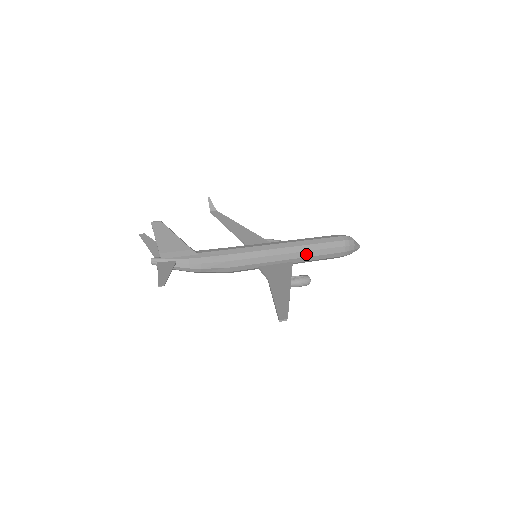
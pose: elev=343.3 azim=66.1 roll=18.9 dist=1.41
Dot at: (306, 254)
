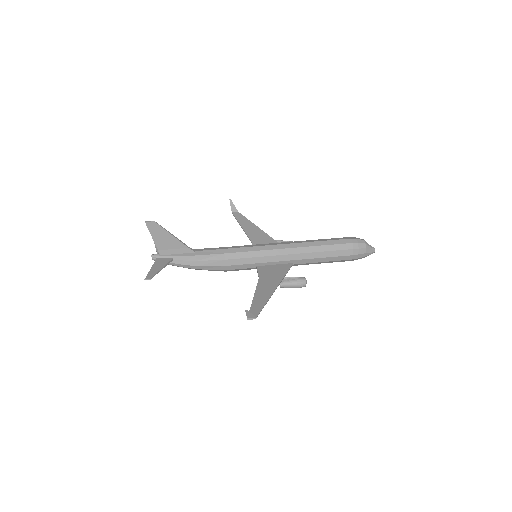
Dot at: (307, 256)
